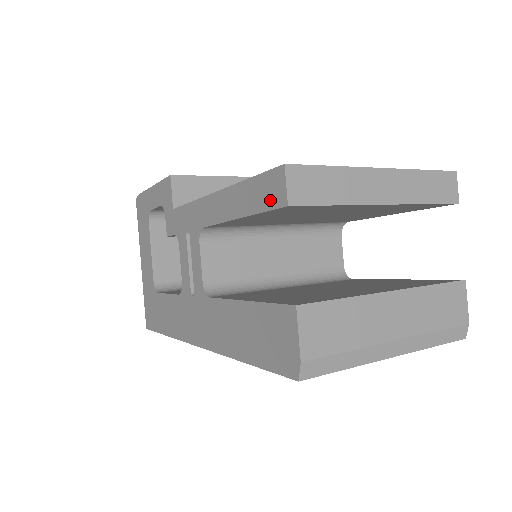
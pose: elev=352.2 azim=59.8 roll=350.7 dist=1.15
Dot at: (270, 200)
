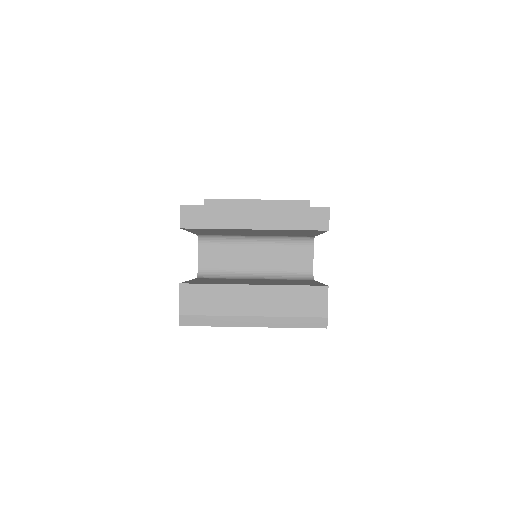
Dot at: occluded
